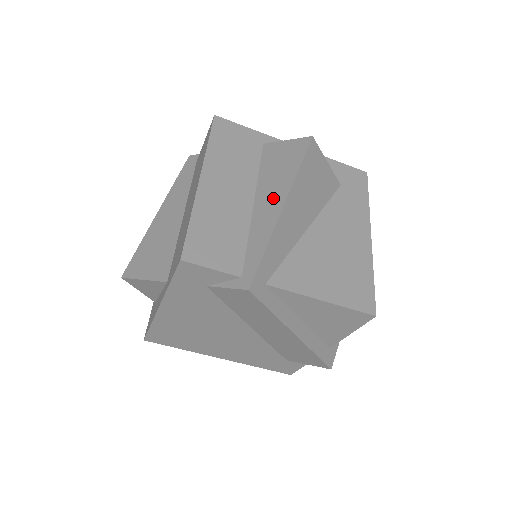
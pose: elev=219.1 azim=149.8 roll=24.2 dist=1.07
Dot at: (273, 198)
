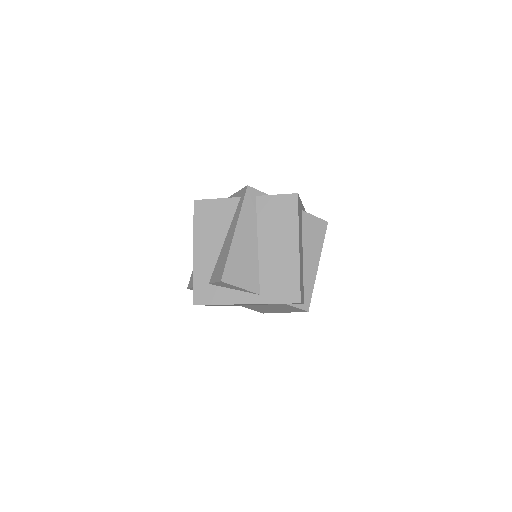
Dot at: (313, 258)
